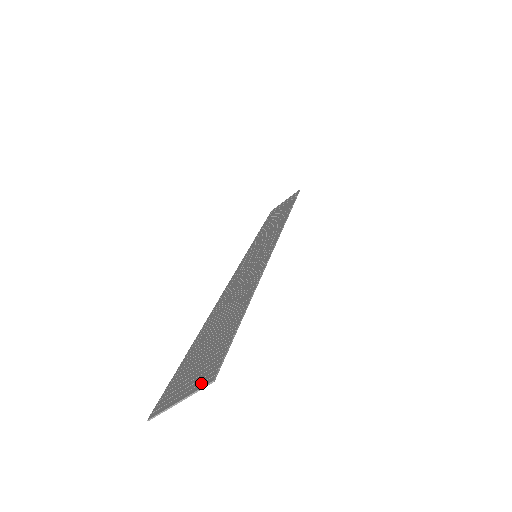
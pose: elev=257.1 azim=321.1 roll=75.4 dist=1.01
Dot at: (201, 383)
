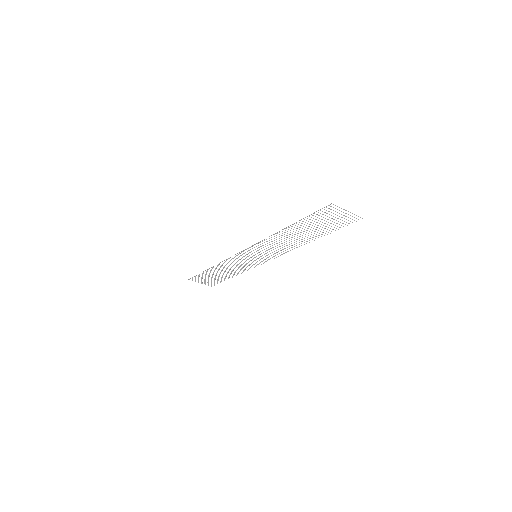
Dot at: (354, 217)
